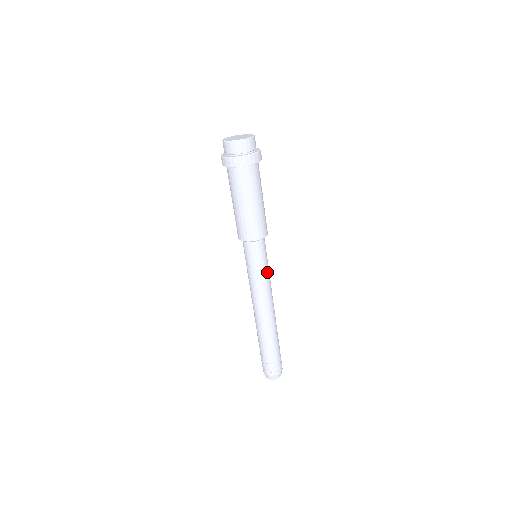
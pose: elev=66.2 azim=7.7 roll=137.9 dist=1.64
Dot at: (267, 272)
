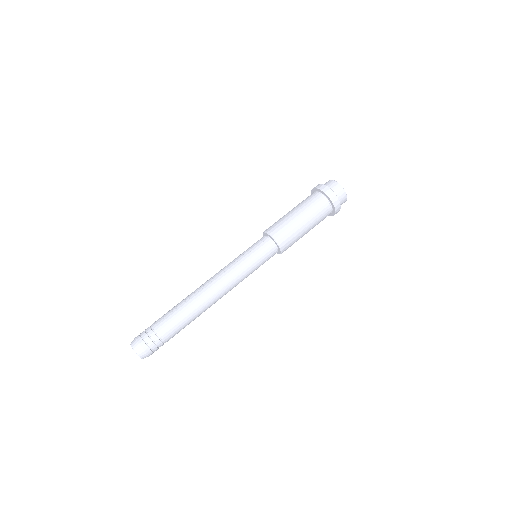
Dot at: (251, 273)
